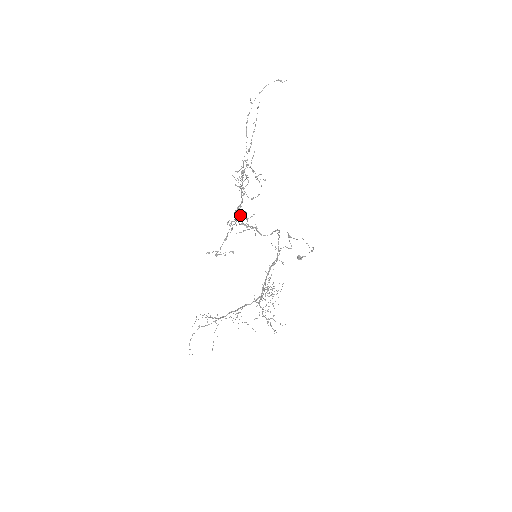
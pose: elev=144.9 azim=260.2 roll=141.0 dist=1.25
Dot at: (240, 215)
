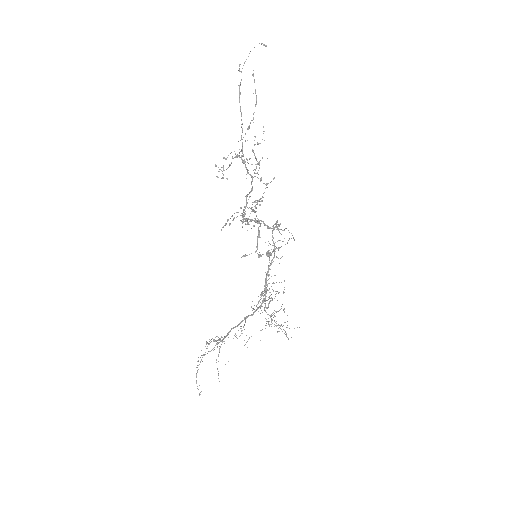
Dot at: occluded
